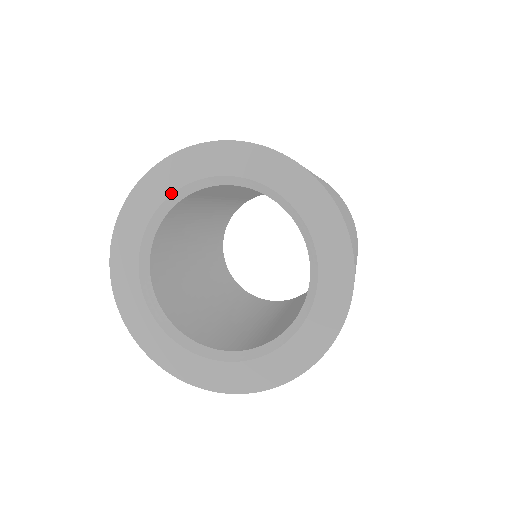
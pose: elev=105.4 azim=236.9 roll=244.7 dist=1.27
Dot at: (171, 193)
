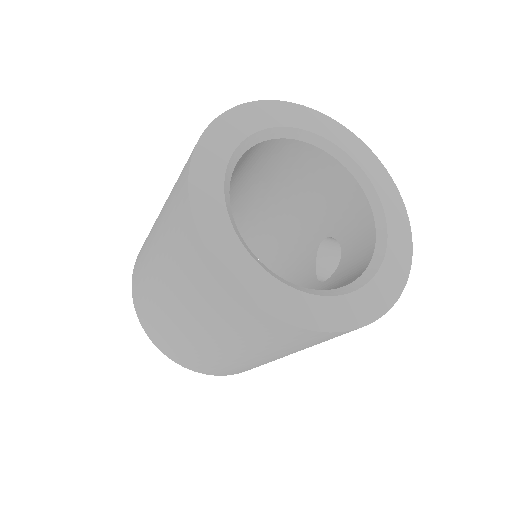
Dot at: (341, 148)
